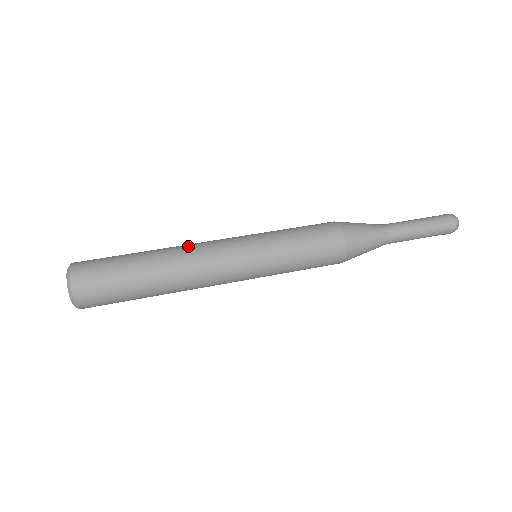
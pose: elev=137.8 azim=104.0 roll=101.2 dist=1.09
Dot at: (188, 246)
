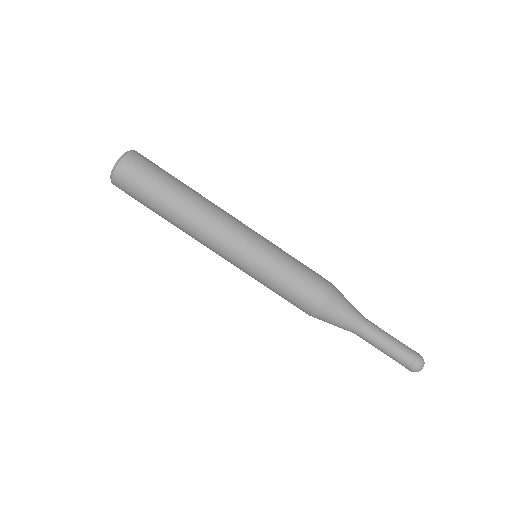
Dot at: (216, 207)
